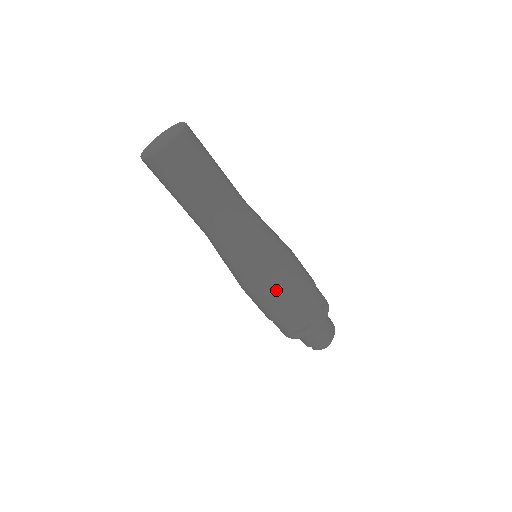
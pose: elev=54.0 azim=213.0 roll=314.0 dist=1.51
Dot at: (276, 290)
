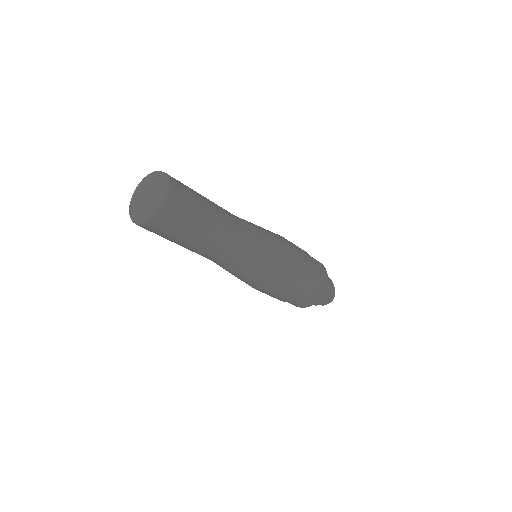
Dot at: (288, 278)
